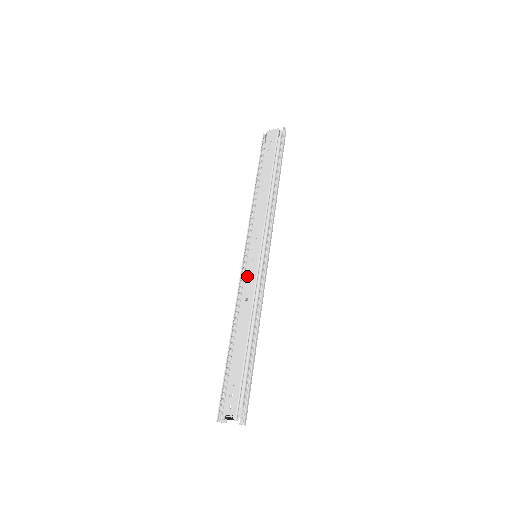
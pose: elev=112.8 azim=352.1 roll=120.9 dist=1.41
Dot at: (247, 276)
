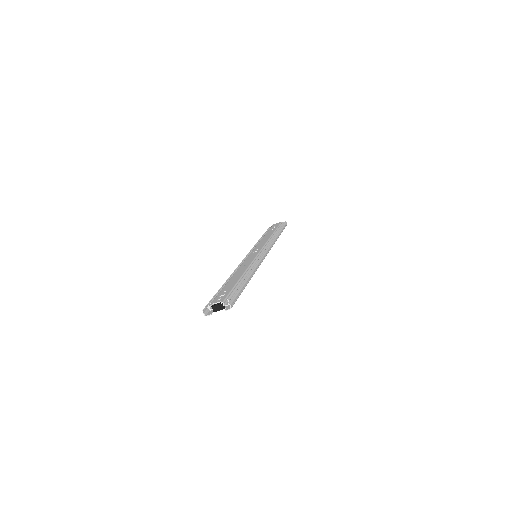
Dot at: (247, 259)
